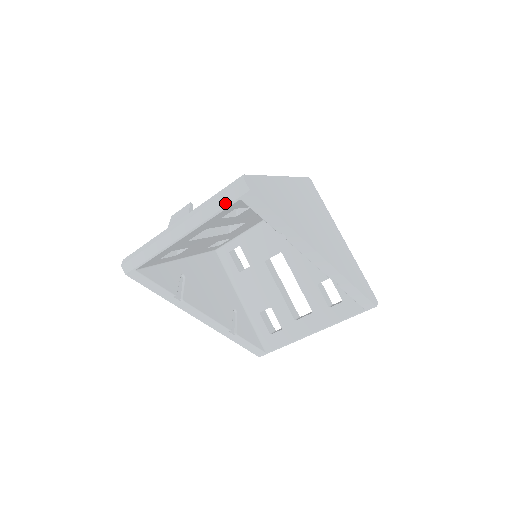
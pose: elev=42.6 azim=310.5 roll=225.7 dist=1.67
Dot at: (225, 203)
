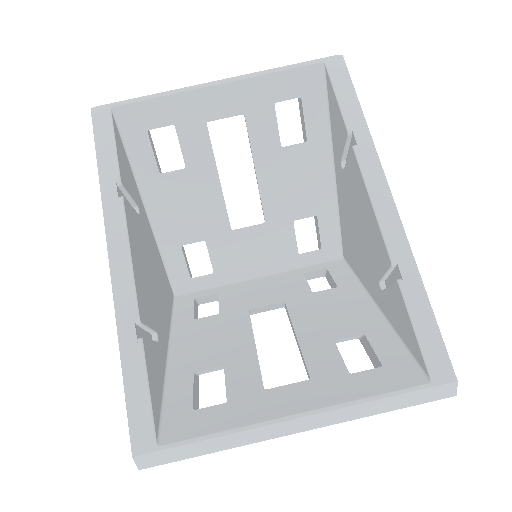
Dot at: (302, 63)
